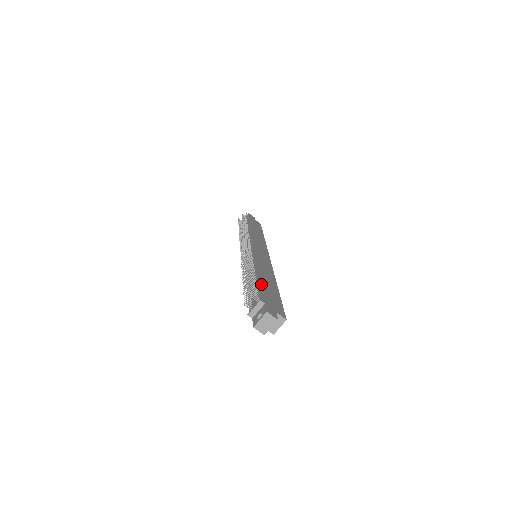
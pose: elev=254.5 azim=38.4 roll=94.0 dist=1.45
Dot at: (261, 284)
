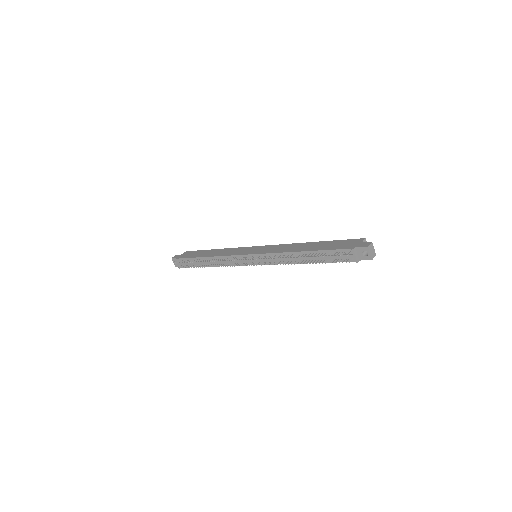
Dot at: (324, 249)
